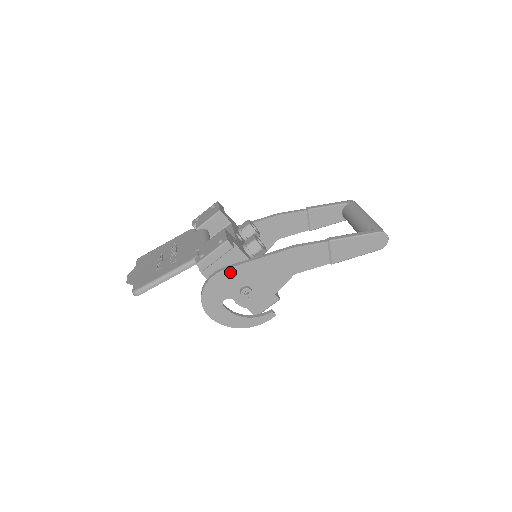
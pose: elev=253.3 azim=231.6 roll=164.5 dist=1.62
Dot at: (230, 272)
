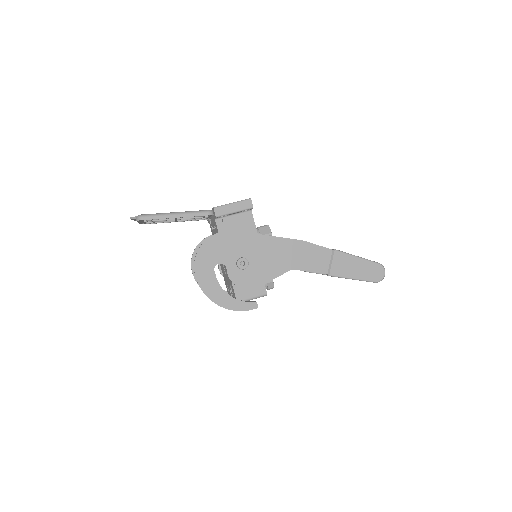
Dot at: (237, 236)
